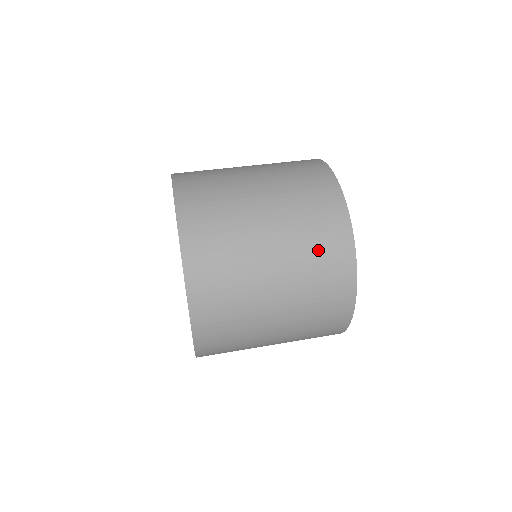
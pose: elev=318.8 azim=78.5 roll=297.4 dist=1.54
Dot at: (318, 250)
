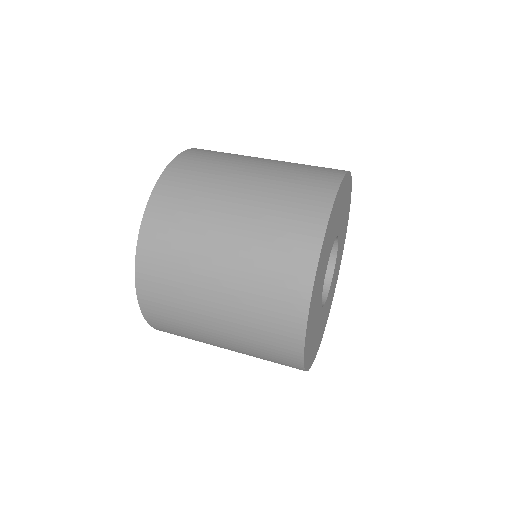
Dot at: (269, 283)
